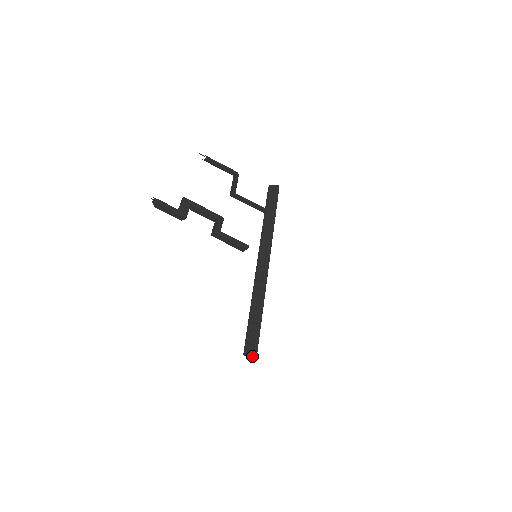
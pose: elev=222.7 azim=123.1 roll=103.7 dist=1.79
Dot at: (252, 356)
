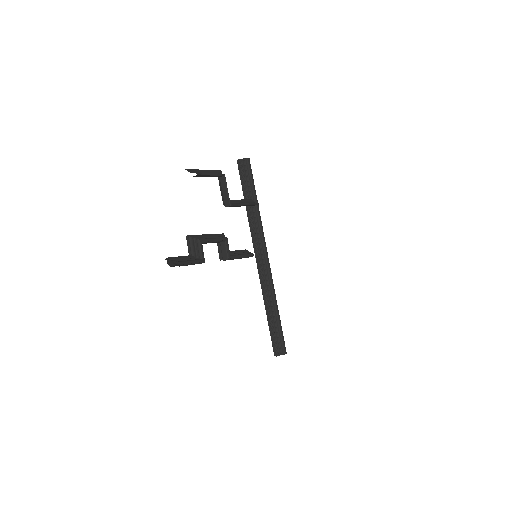
Dot at: (282, 354)
